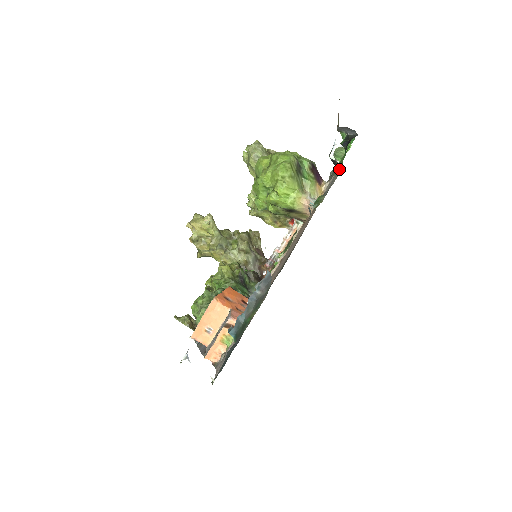
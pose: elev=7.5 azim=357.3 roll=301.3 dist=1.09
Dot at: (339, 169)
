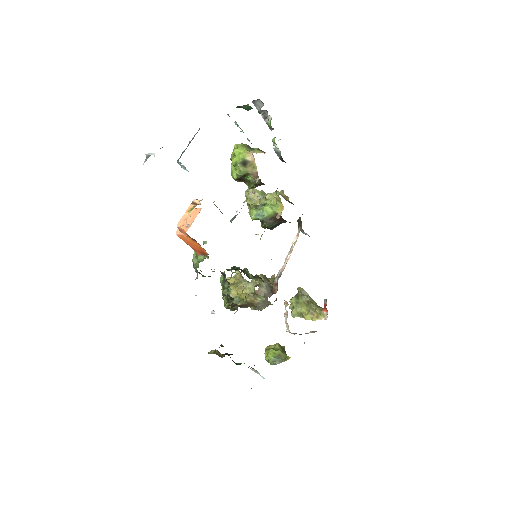
Dot at: occluded
